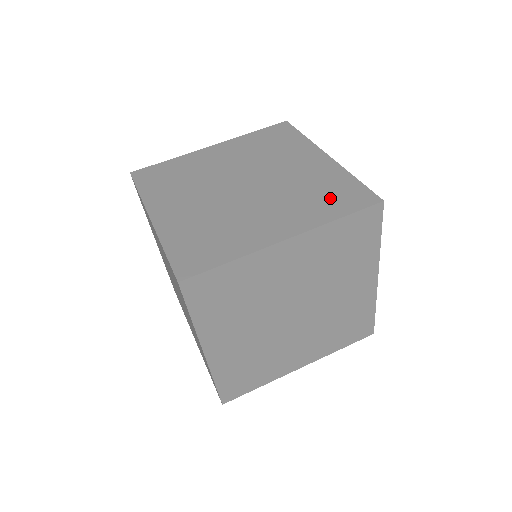
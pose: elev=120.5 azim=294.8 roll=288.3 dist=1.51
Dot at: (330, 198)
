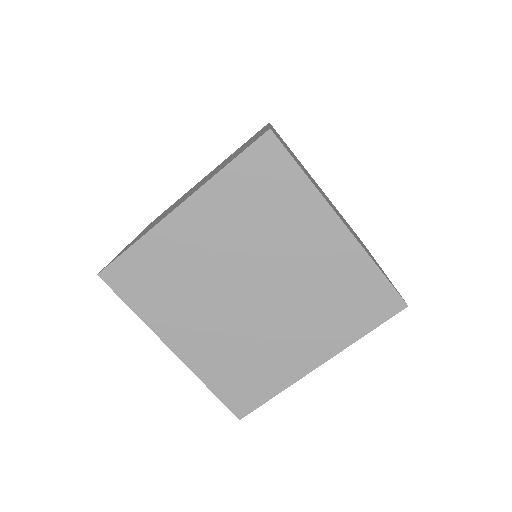
Dot at: (354, 306)
